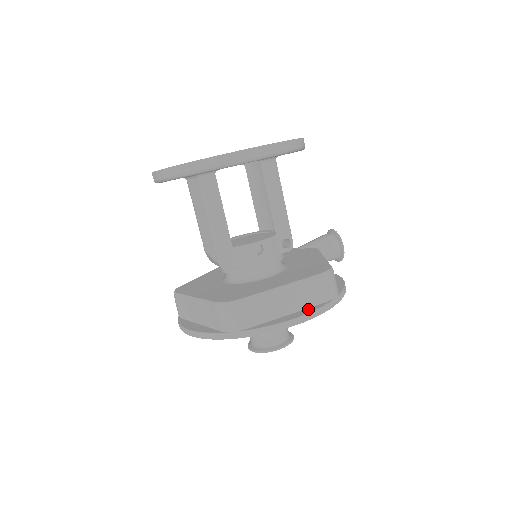
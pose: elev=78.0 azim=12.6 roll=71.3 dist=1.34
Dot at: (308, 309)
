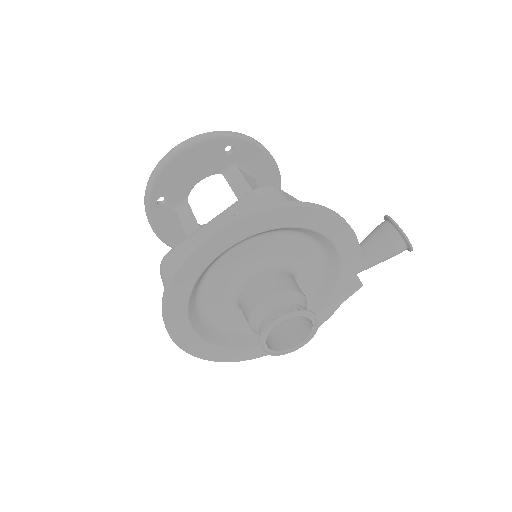
Dot at: occluded
